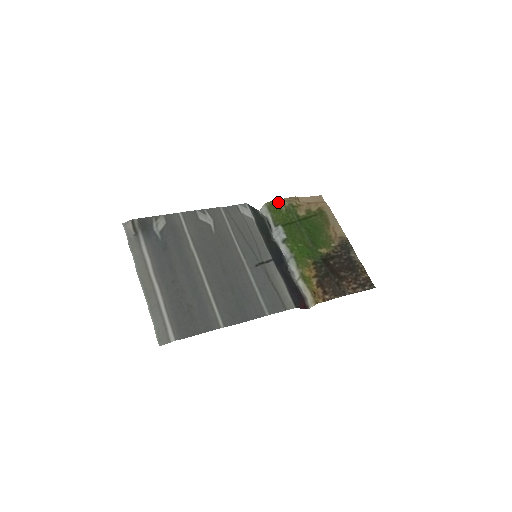
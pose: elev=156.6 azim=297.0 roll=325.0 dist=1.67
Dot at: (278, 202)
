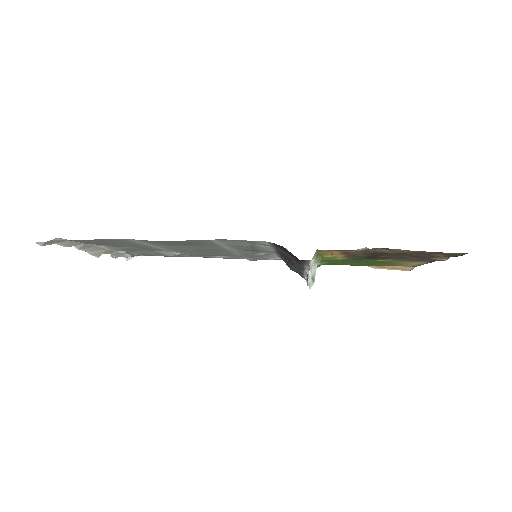
Dot at: occluded
